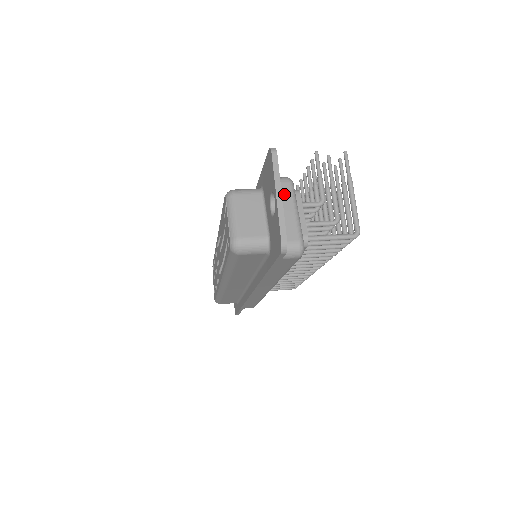
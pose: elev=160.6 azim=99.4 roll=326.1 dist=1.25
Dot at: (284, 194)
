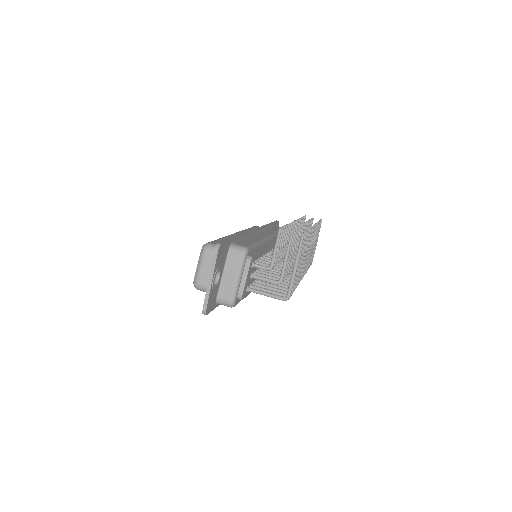
Dot at: (235, 263)
